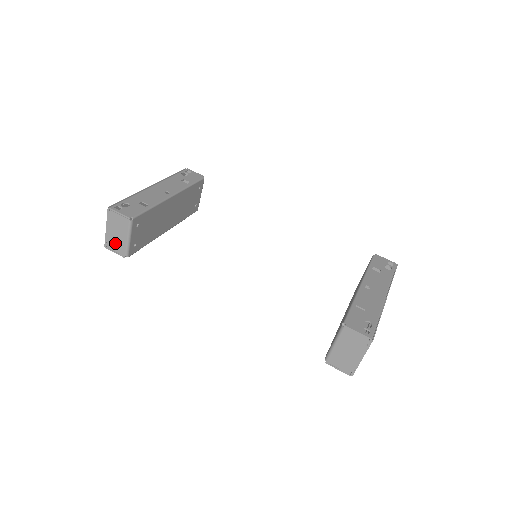
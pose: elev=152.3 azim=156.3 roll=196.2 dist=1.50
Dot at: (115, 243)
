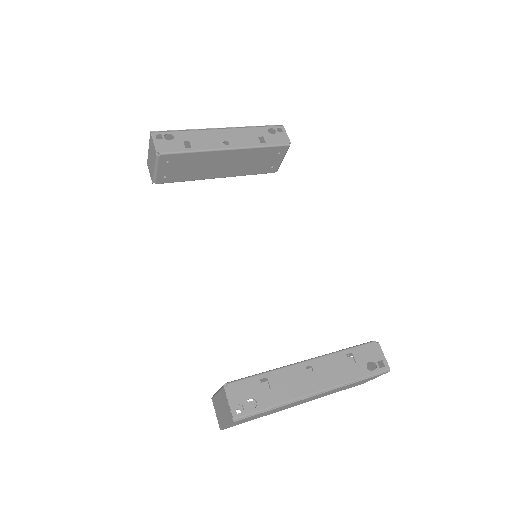
Dot at: (150, 165)
